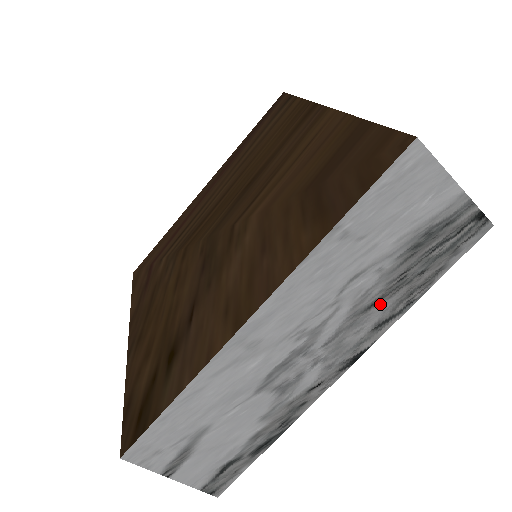
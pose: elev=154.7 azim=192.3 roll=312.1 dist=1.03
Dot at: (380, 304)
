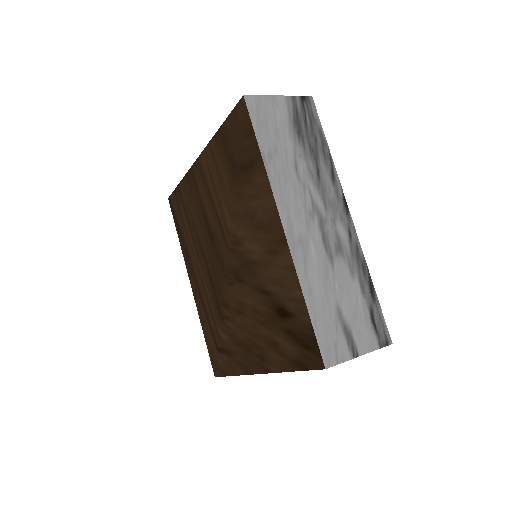
Dot at: (320, 169)
